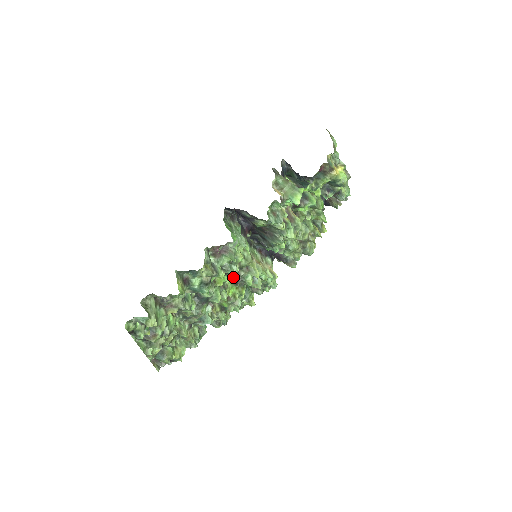
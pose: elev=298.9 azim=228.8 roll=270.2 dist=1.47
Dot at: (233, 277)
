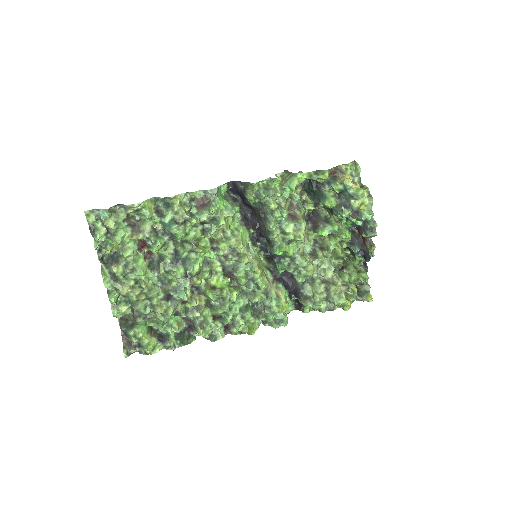
Dot at: (223, 263)
